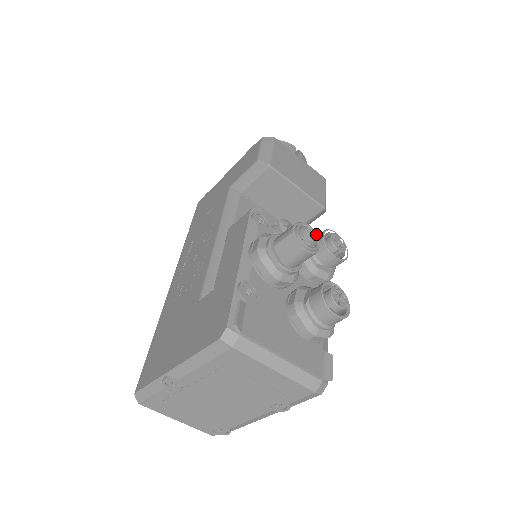
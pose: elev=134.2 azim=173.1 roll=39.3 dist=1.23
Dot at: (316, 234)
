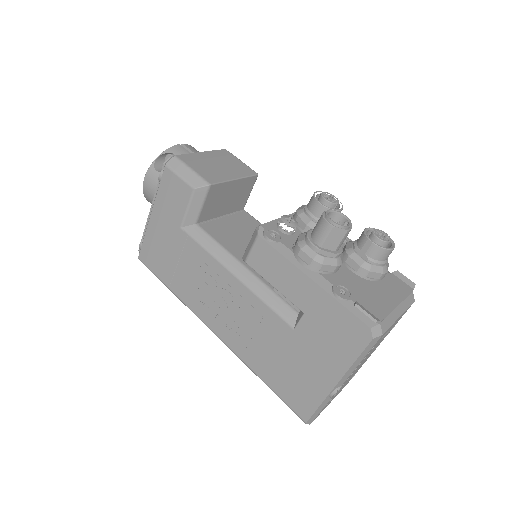
Dot at: (336, 211)
